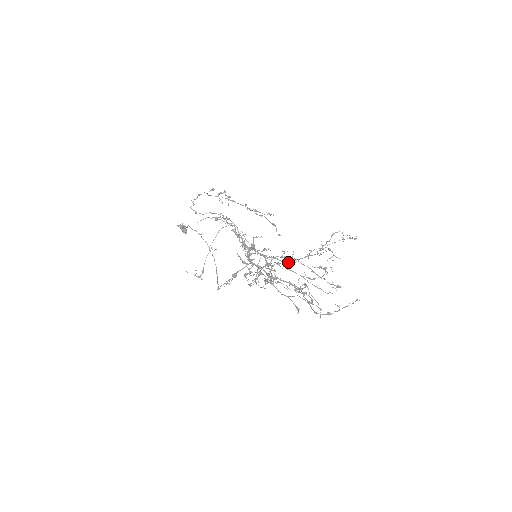
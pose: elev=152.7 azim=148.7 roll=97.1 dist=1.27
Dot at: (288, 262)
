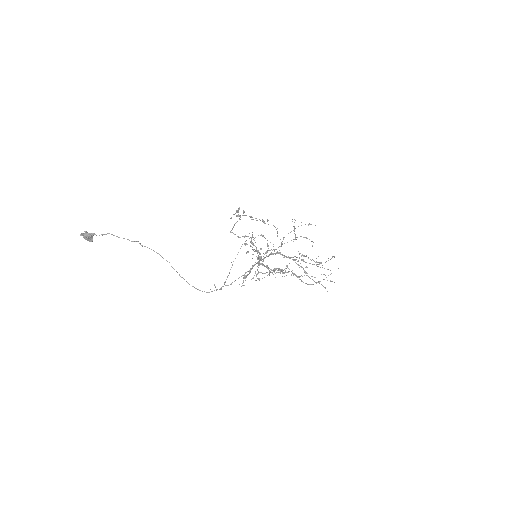
Dot at: occluded
